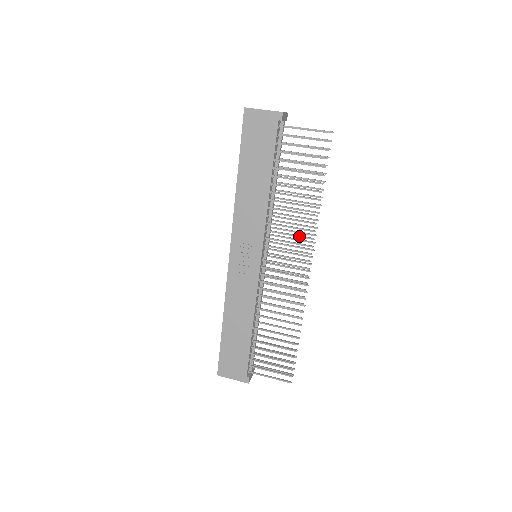
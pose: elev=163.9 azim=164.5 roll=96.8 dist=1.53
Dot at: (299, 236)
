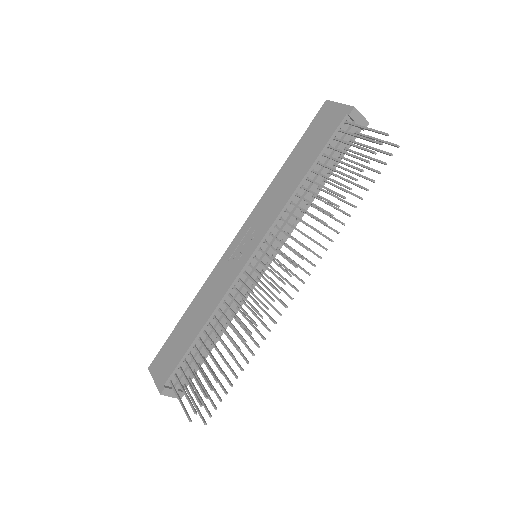
Dot at: occluded
